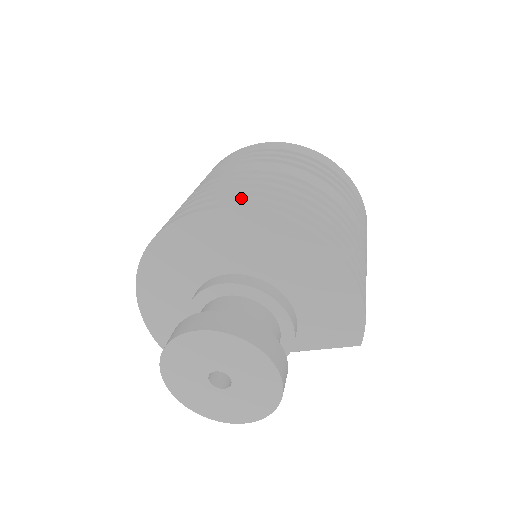
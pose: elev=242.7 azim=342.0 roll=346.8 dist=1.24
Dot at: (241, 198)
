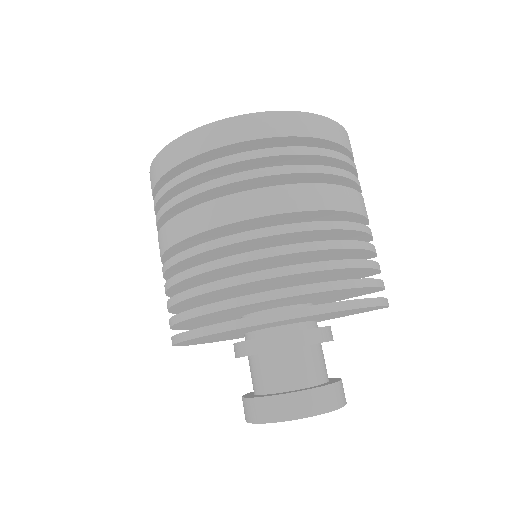
Dot at: (230, 307)
